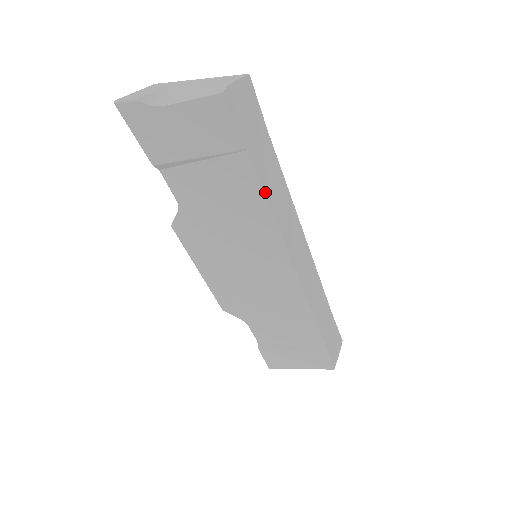
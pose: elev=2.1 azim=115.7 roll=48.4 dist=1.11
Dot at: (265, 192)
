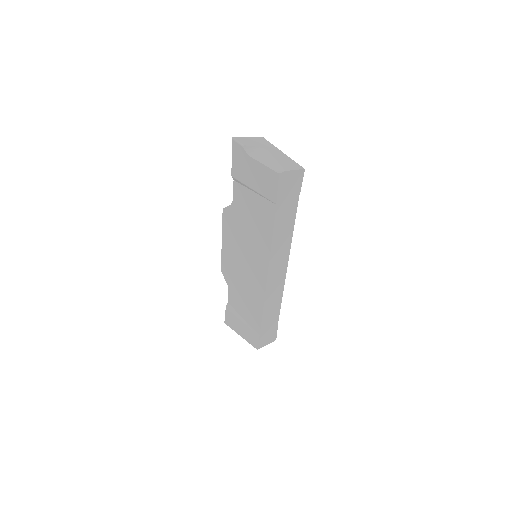
Dot at: (274, 229)
